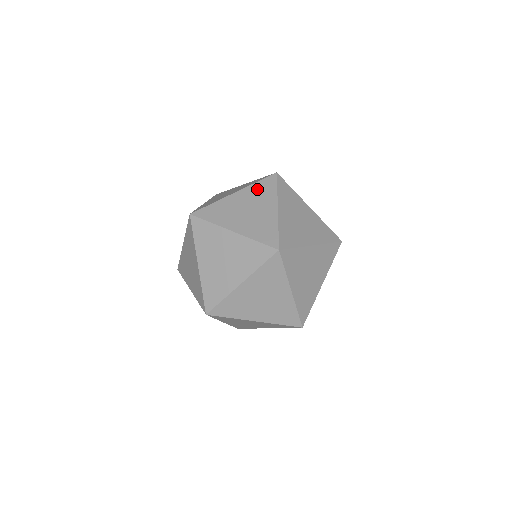
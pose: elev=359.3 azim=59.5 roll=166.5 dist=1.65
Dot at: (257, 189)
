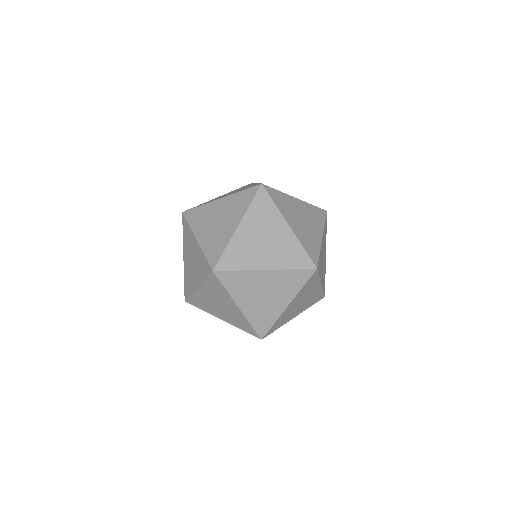
Dot at: (237, 199)
